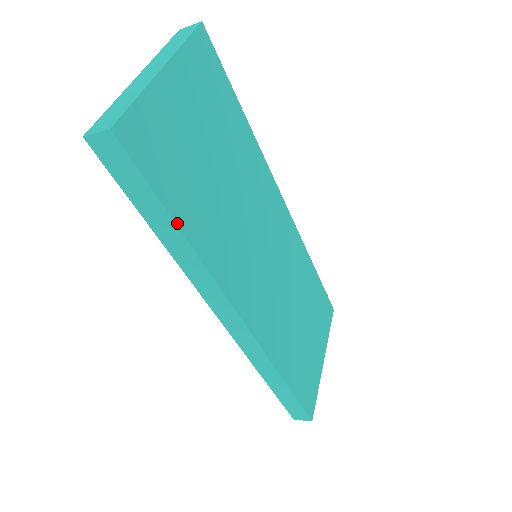
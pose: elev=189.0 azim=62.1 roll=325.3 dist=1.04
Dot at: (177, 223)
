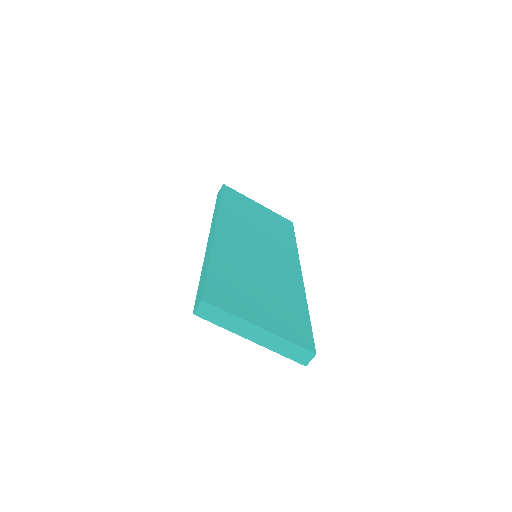
Dot at: (221, 199)
